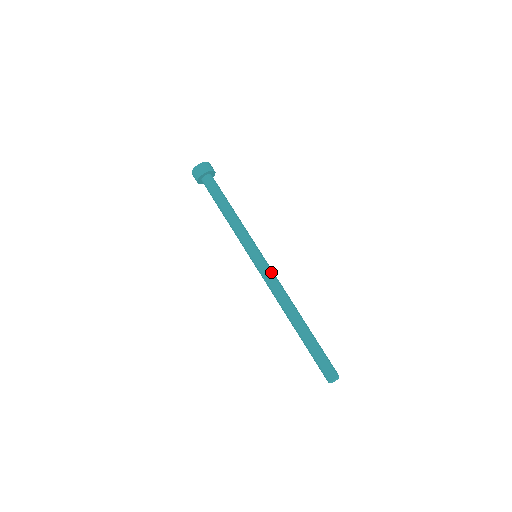
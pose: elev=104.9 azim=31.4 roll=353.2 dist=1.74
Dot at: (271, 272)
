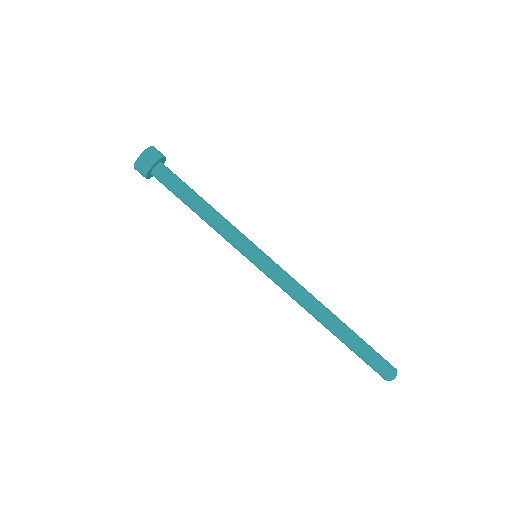
Dot at: (281, 274)
